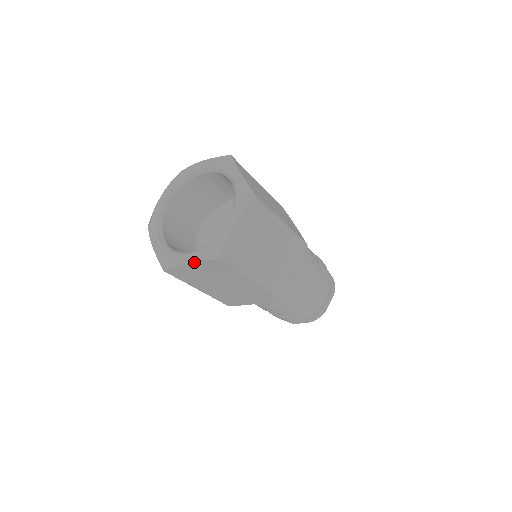
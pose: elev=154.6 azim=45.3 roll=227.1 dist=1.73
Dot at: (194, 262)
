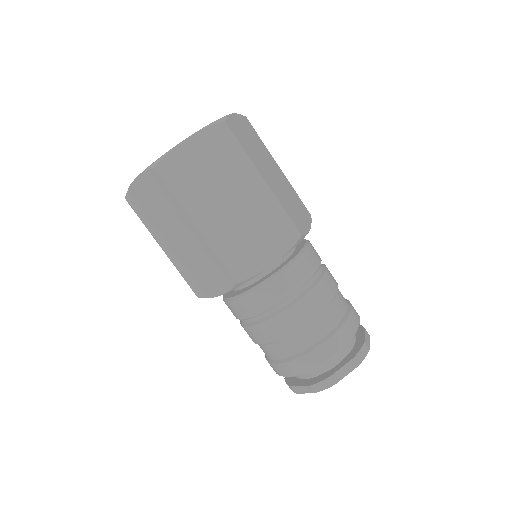
Dot at: (139, 176)
